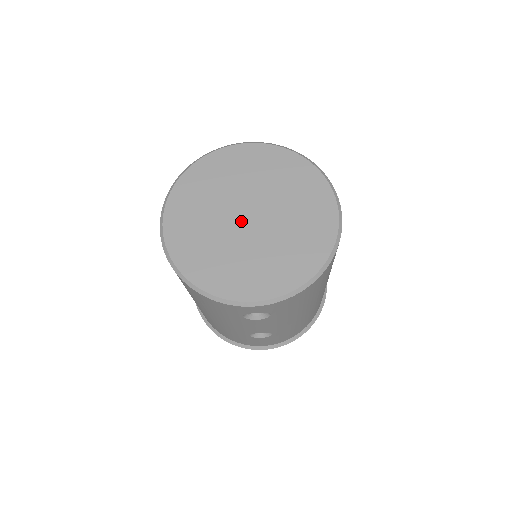
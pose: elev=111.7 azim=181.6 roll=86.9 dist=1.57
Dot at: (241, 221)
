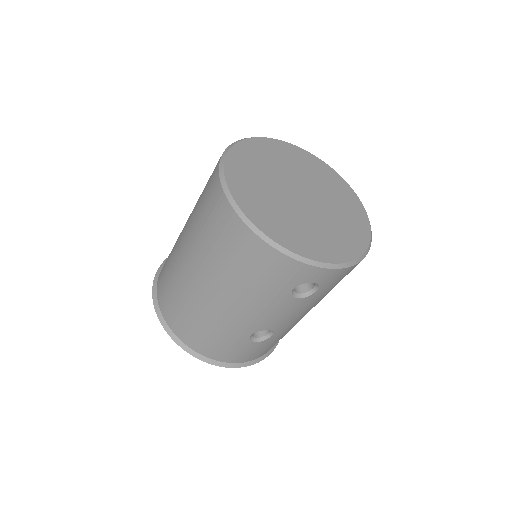
Dot at: (295, 197)
